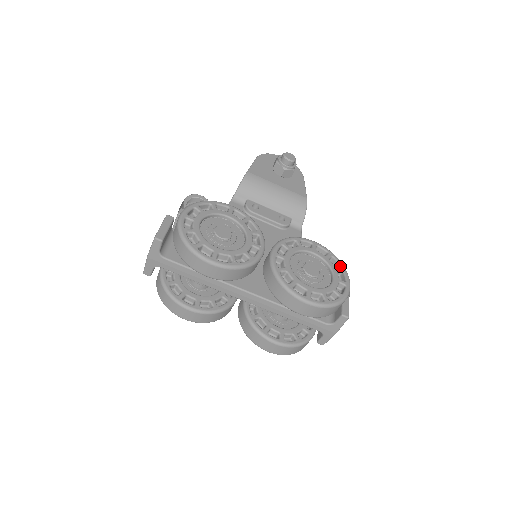
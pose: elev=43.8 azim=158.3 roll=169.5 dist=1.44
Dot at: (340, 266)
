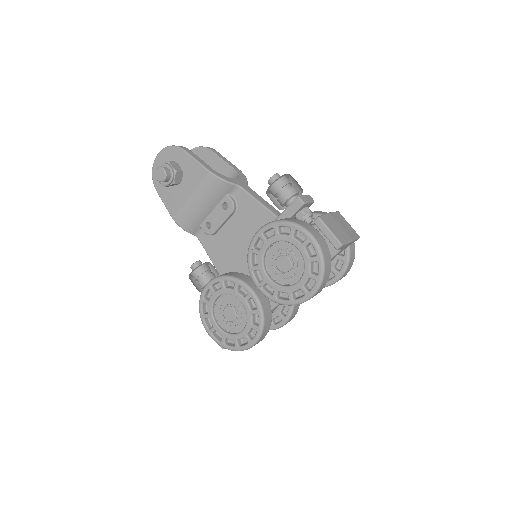
Dot at: (290, 229)
